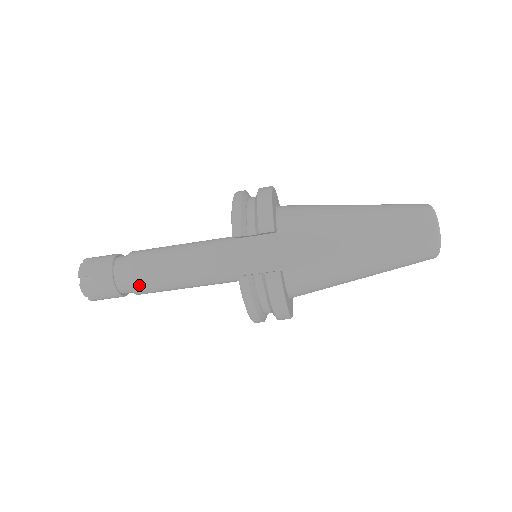
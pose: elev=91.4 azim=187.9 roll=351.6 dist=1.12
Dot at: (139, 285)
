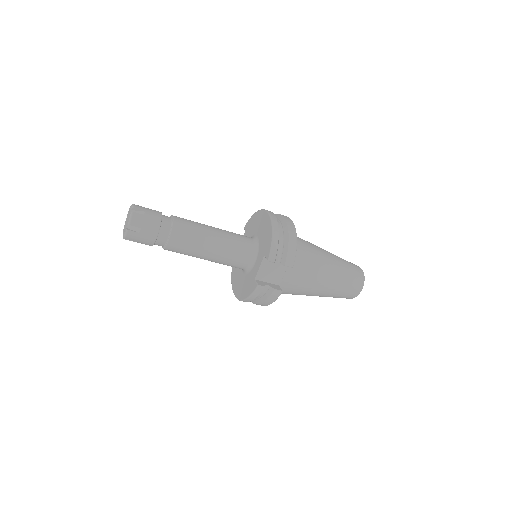
Dot at: (174, 248)
